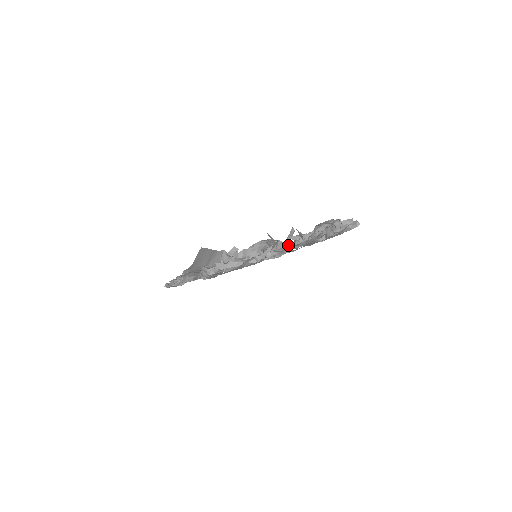
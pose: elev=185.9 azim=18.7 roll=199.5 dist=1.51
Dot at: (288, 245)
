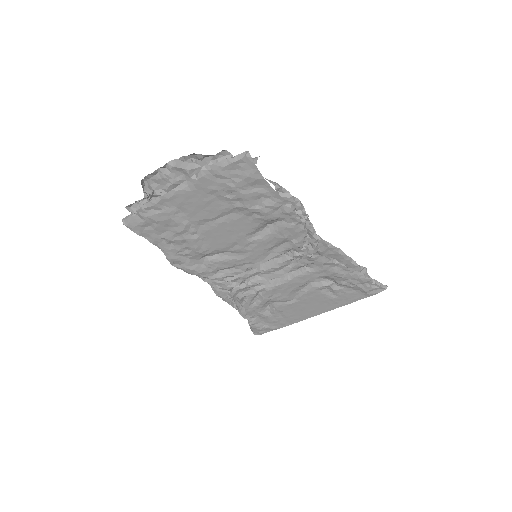
Dot at: (147, 180)
